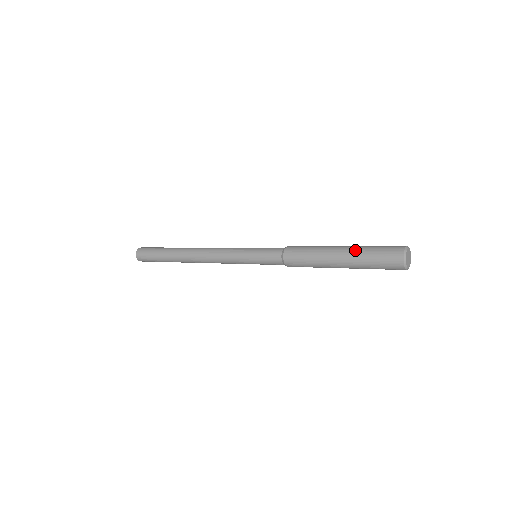
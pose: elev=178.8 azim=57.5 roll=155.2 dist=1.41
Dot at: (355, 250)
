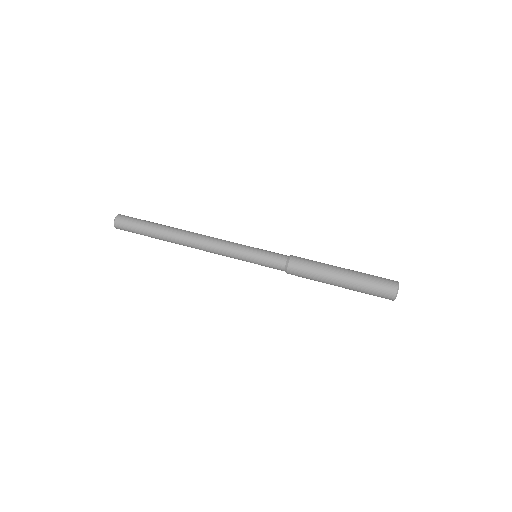
Dot at: (357, 275)
